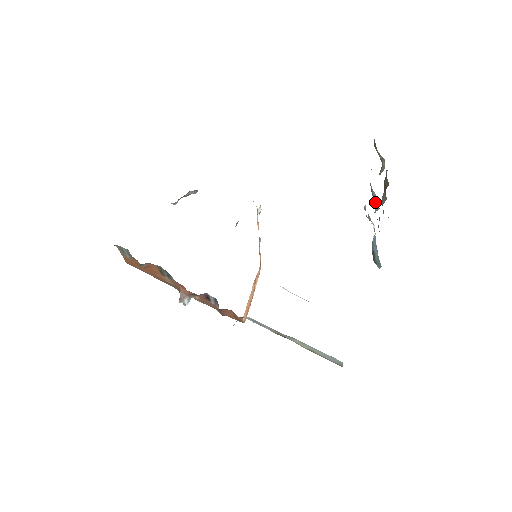
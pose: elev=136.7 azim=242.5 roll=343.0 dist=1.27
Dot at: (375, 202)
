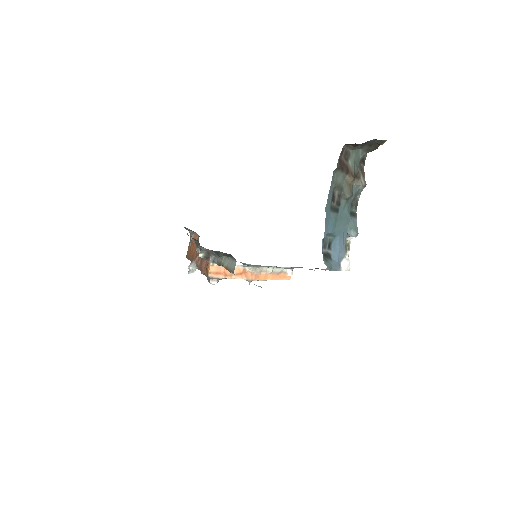
Dot at: (352, 224)
